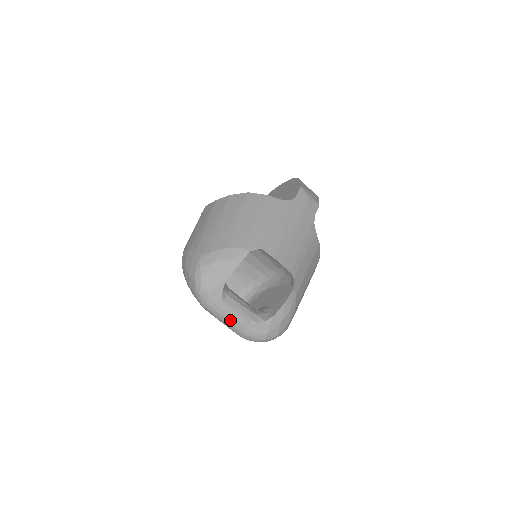
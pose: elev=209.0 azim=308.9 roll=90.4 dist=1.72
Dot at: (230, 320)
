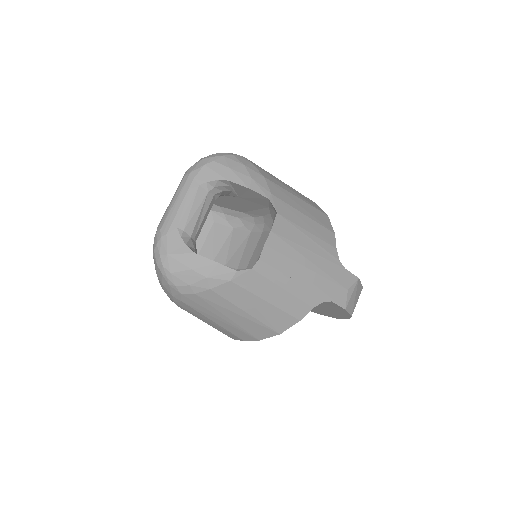
Dot at: (177, 203)
